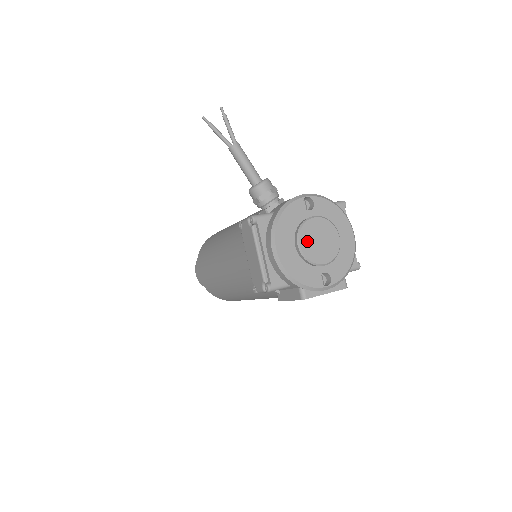
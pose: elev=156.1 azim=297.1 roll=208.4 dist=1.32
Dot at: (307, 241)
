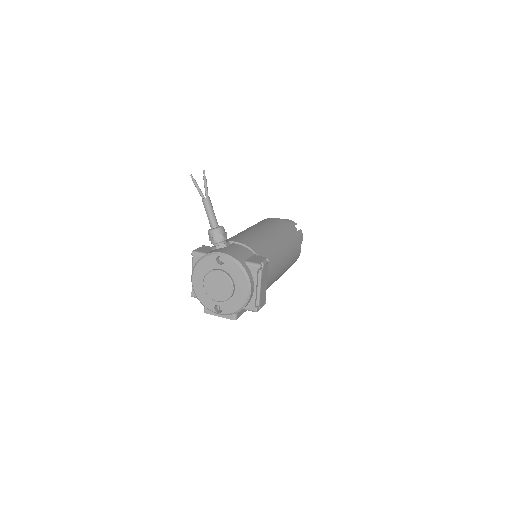
Dot at: (209, 283)
